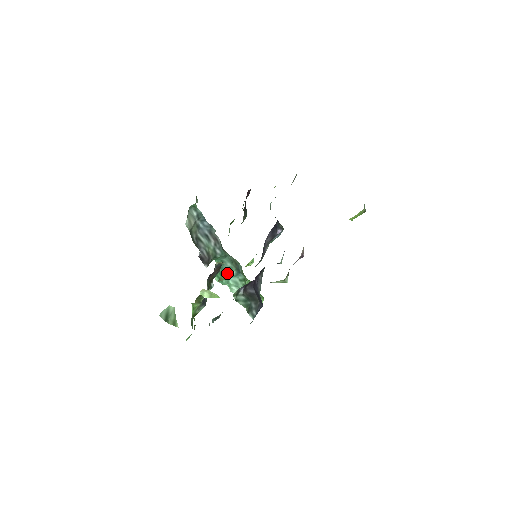
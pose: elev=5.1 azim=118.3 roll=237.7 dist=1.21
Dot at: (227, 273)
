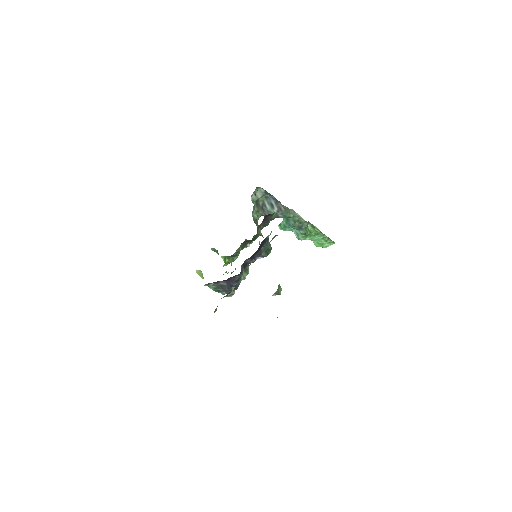
Dot at: (291, 226)
